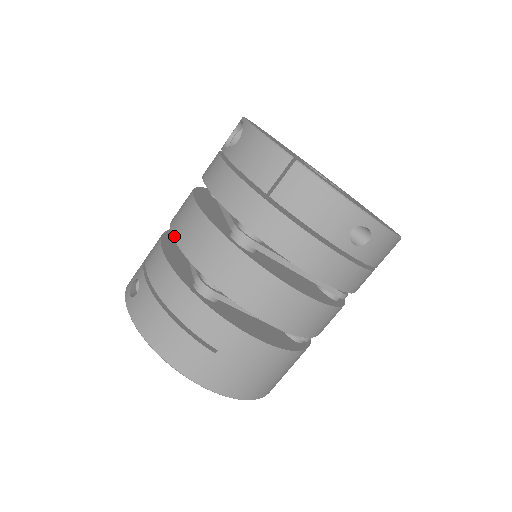
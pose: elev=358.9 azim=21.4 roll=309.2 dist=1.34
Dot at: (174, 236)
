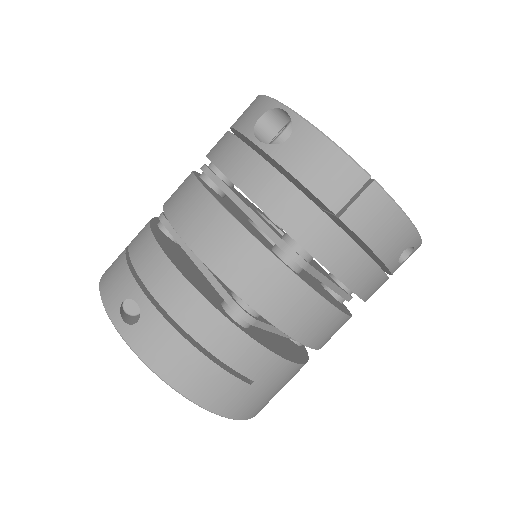
Dot at: (195, 250)
